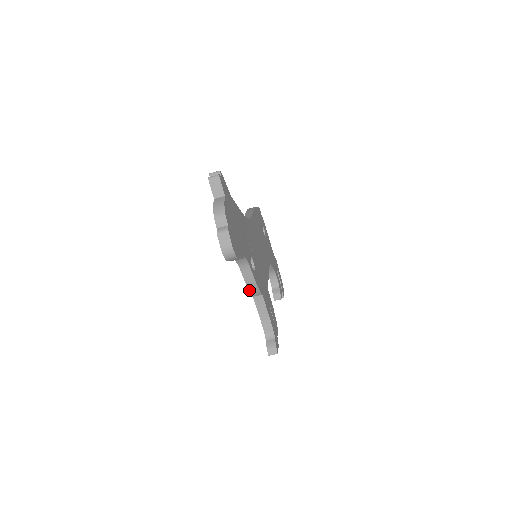
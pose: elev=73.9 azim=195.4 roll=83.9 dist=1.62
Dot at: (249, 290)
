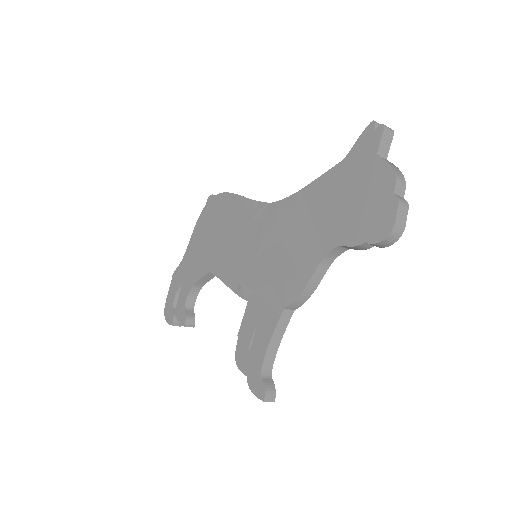
Dot at: (298, 297)
